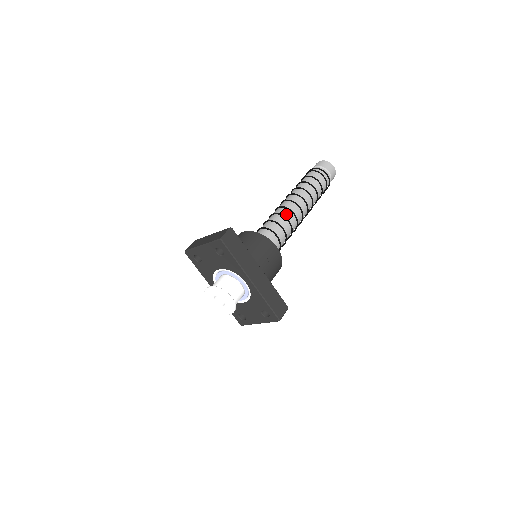
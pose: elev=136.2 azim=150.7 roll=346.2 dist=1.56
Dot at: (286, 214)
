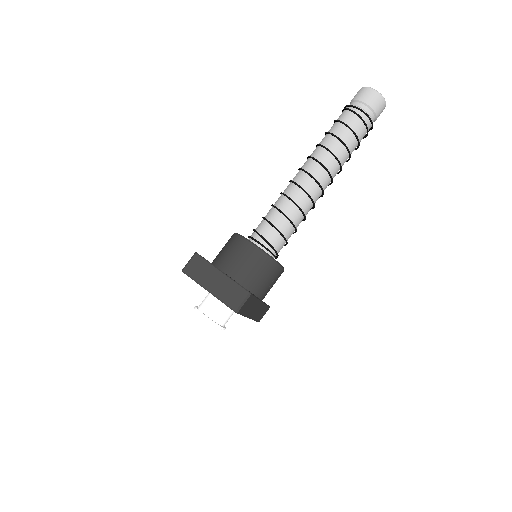
Dot at: (305, 206)
